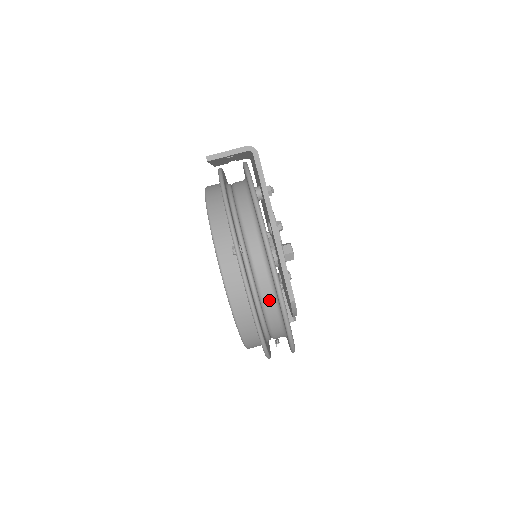
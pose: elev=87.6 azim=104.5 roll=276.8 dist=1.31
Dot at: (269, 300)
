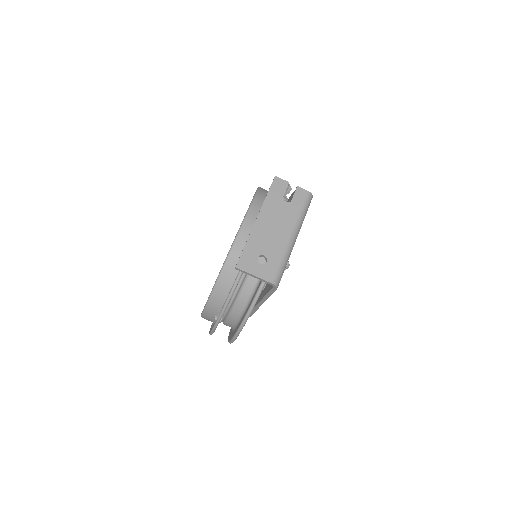
Dot at: occluded
